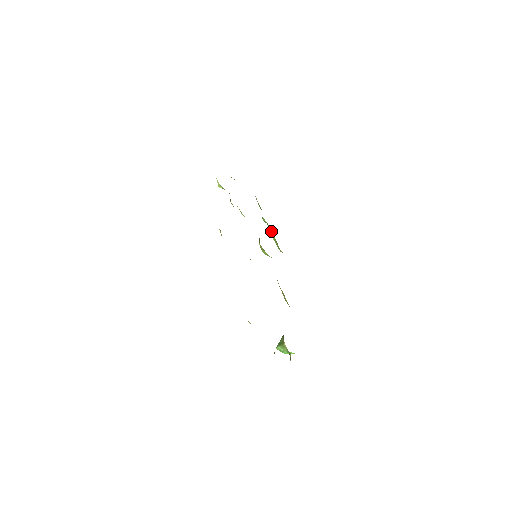
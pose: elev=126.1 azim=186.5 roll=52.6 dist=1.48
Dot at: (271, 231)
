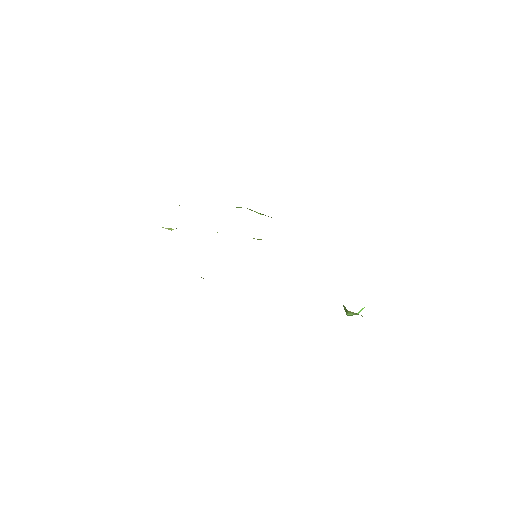
Dot at: occluded
